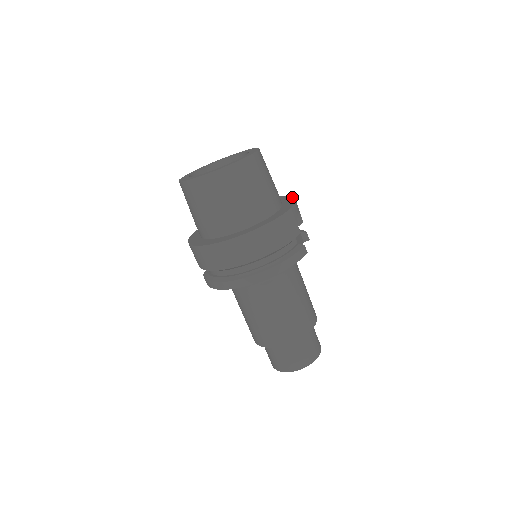
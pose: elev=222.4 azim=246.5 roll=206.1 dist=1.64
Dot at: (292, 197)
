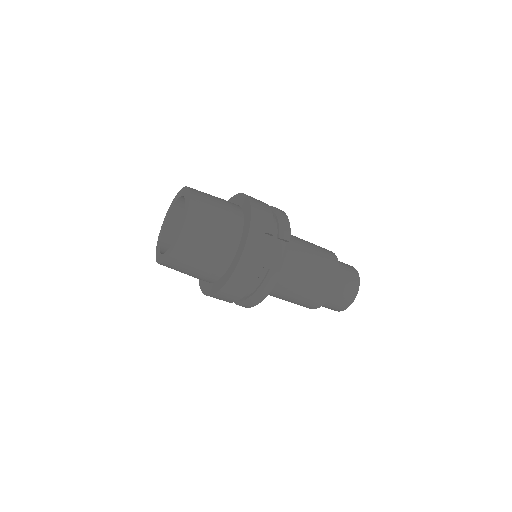
Dot at: (249, 221)
